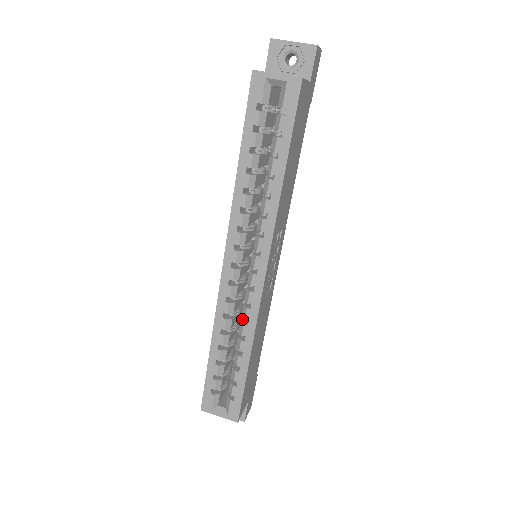
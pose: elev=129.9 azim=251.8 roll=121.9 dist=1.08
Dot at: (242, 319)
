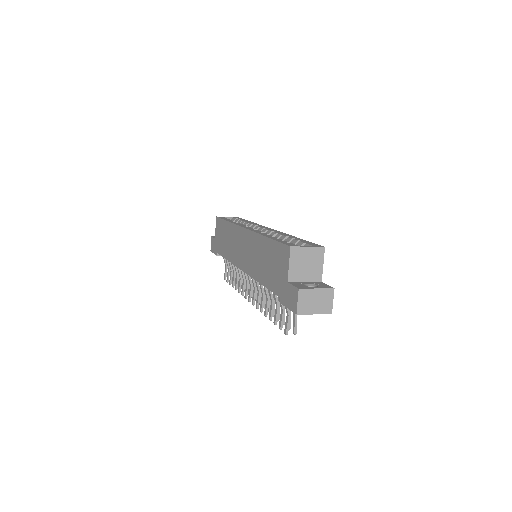
Dot at: occluded
